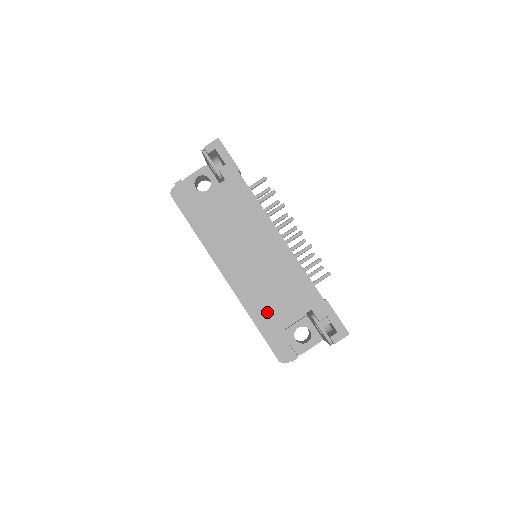
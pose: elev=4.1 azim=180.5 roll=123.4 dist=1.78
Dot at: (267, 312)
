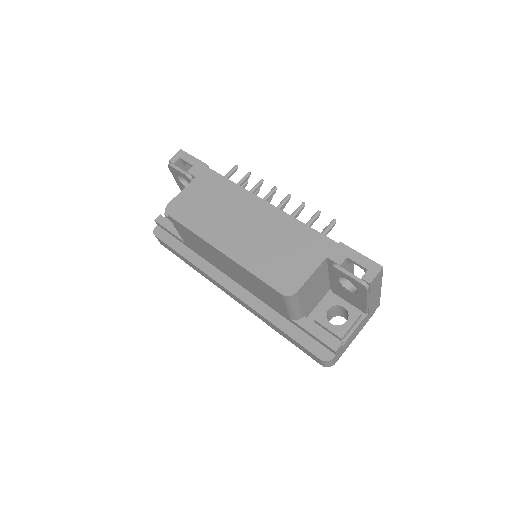
Dot at: (275, 277)
